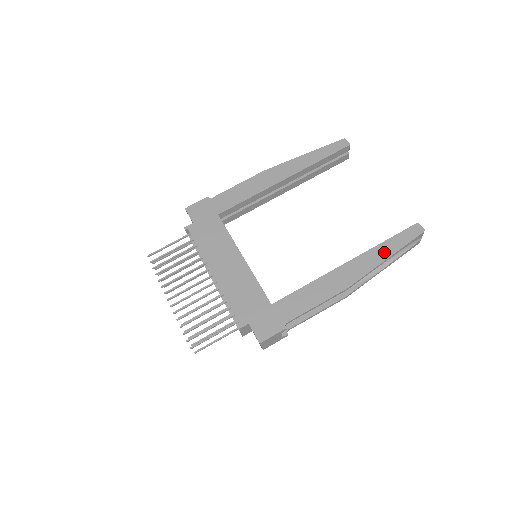
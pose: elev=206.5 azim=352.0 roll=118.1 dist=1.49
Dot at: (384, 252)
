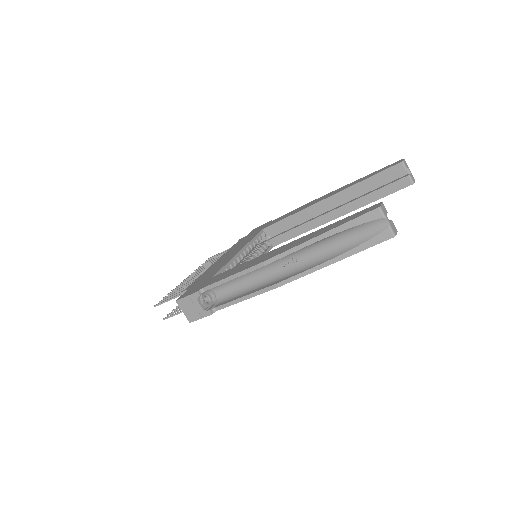
Dot at: (322, 231)
